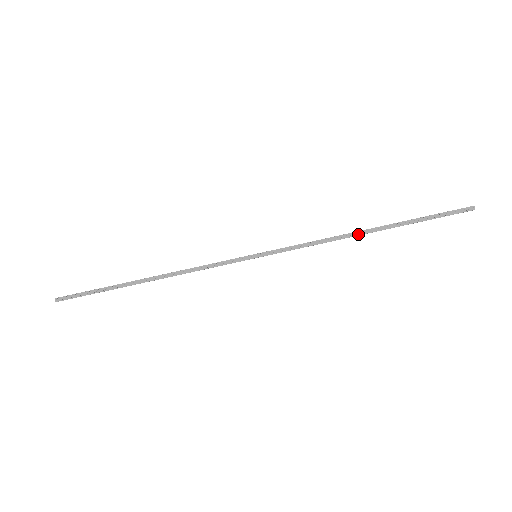
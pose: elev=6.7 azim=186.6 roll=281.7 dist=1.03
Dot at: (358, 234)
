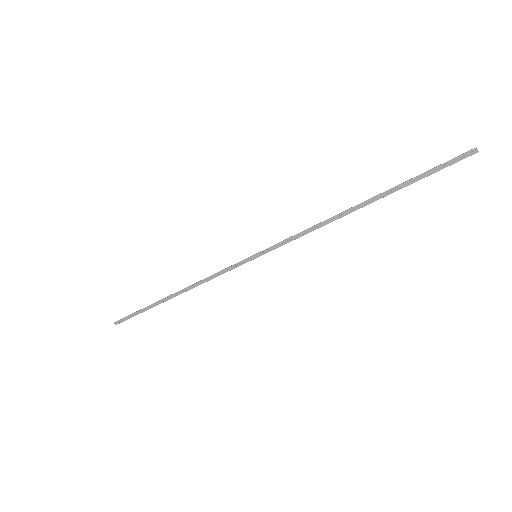
Dot at: (348, 213)
